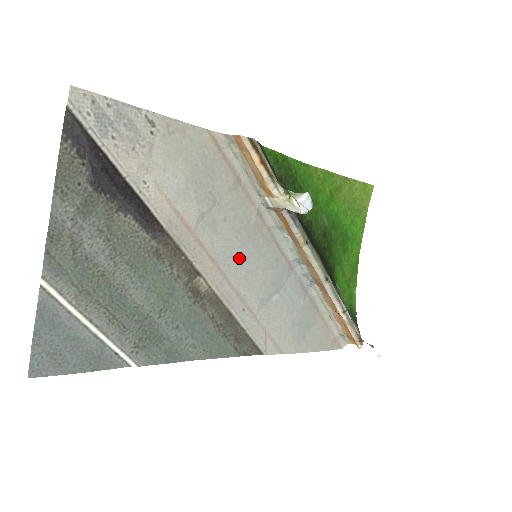
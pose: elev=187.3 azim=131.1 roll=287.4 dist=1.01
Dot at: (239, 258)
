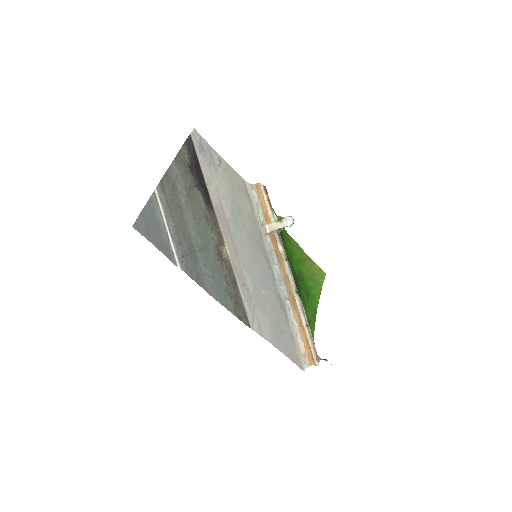
Dot at: (246, 251)
